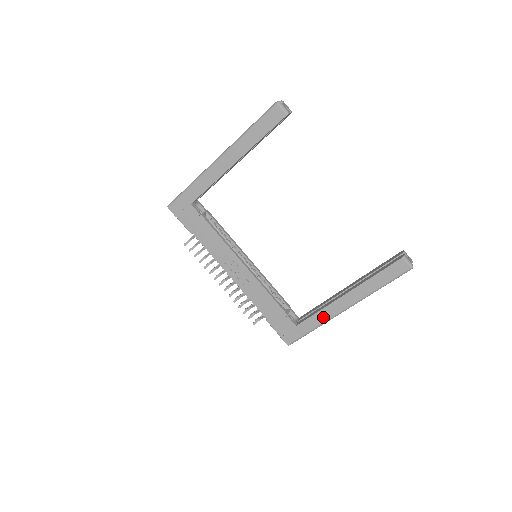
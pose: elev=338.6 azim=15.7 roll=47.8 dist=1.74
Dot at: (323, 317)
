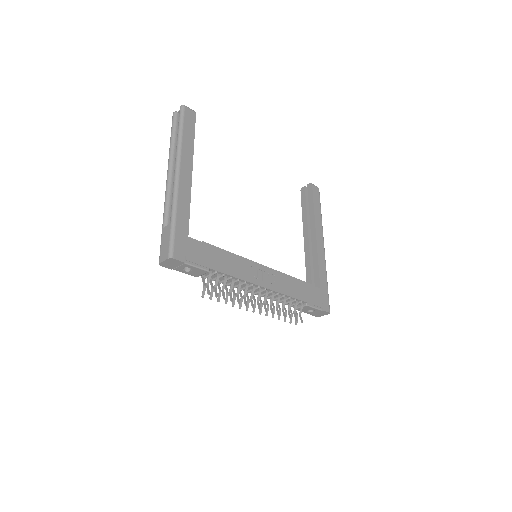
Dot at: (323, 264)
